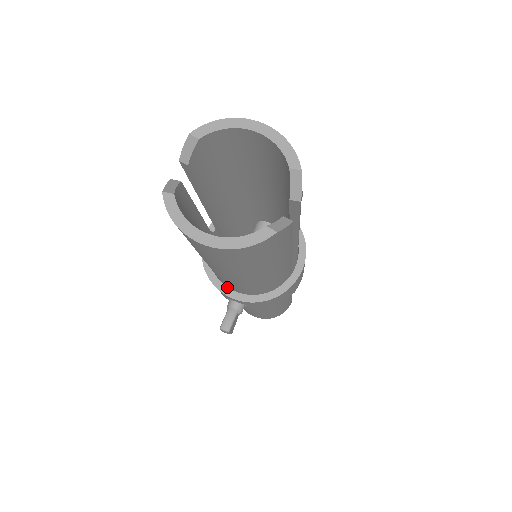
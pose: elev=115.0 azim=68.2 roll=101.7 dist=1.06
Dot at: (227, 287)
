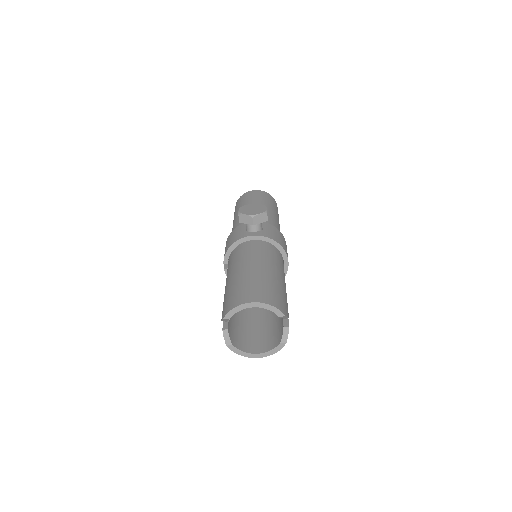
Dot at: occluded
